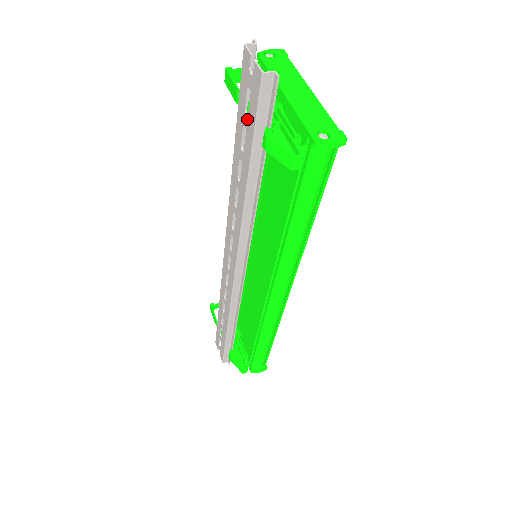
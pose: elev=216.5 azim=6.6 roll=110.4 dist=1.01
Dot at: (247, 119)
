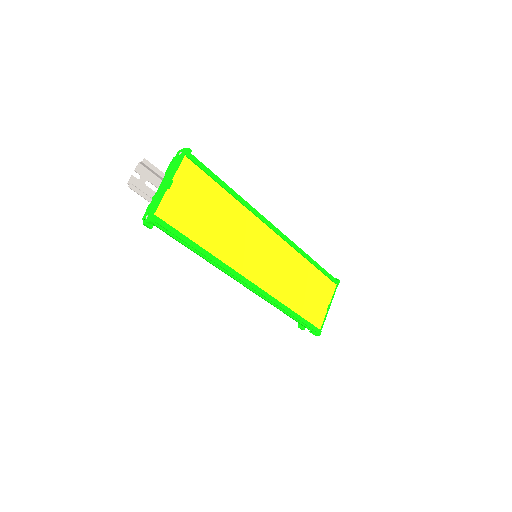
Dot at: occluded
